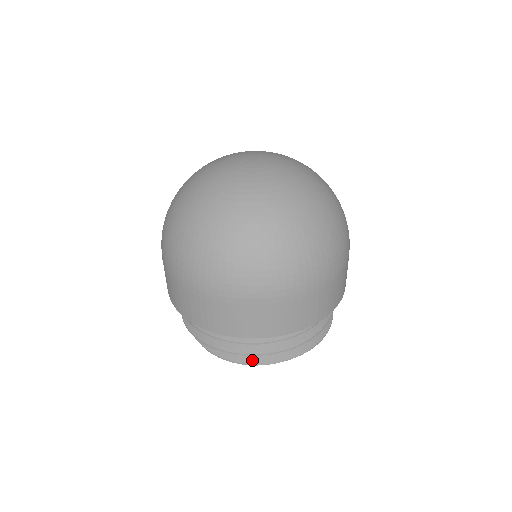
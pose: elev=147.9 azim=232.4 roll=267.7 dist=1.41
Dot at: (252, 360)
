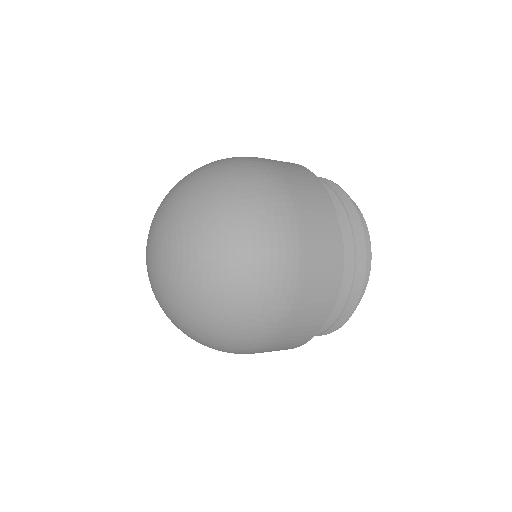
Dot at: occluded
